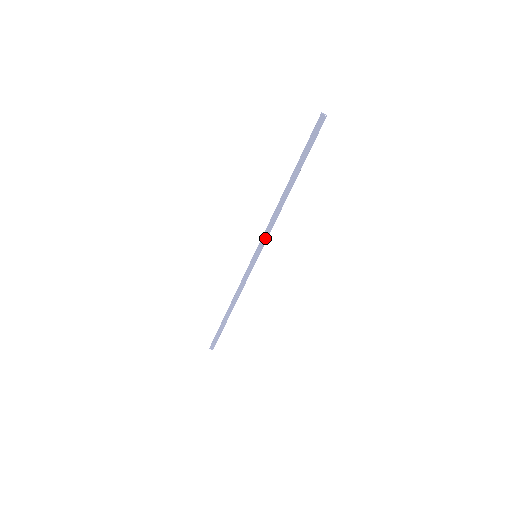
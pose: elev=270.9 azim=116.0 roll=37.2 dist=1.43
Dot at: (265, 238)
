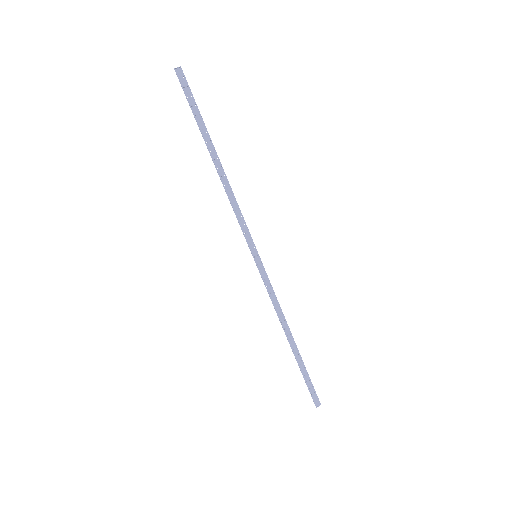
Dot at: (245, 229)
